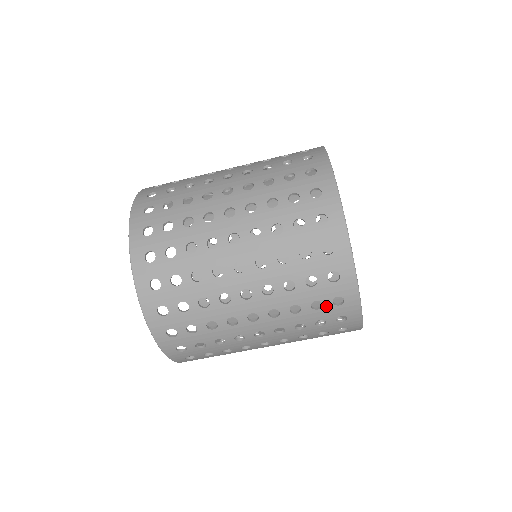
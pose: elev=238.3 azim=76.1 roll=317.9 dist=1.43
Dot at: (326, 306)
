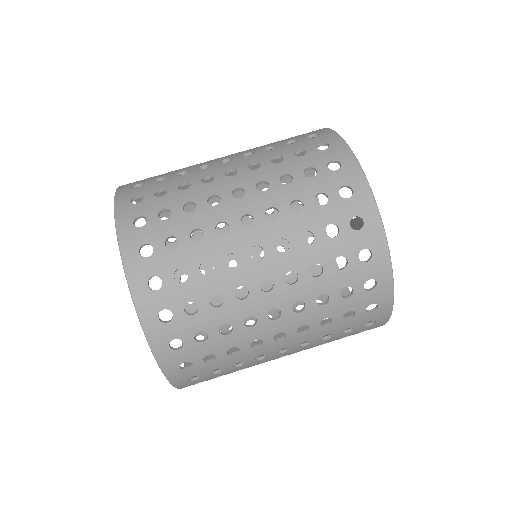
Dot at: (358, 315)
